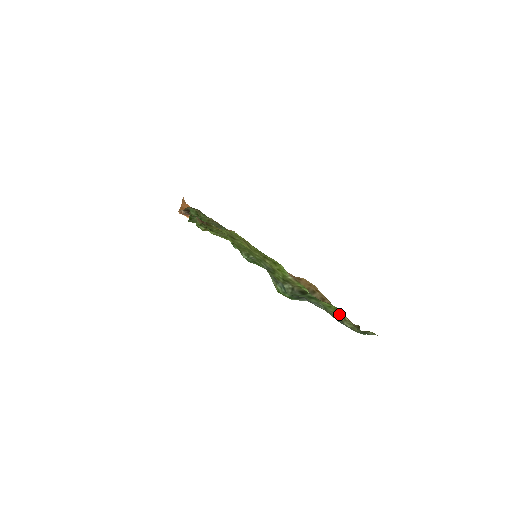
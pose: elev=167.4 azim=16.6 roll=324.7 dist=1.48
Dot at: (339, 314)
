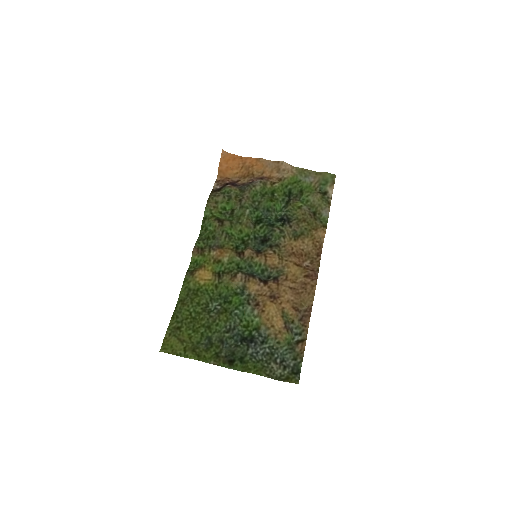
Dot at: (264, 370)
